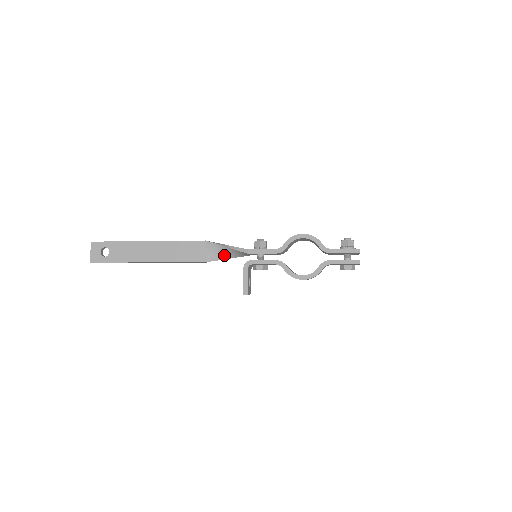
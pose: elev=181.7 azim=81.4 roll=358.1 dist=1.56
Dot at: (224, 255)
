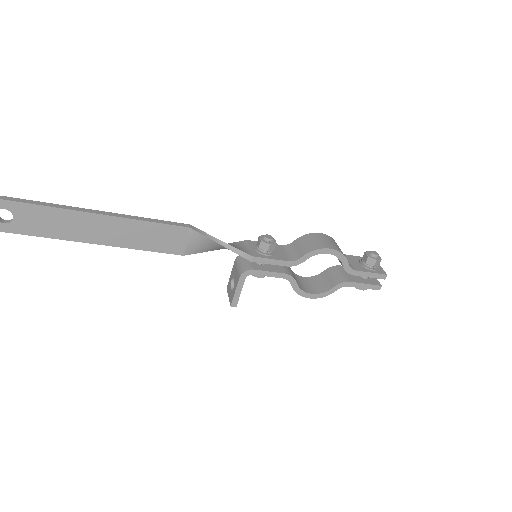
Dot at: (211, 248)
